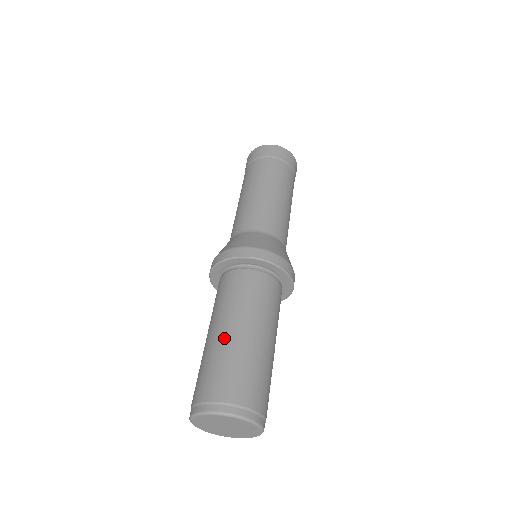
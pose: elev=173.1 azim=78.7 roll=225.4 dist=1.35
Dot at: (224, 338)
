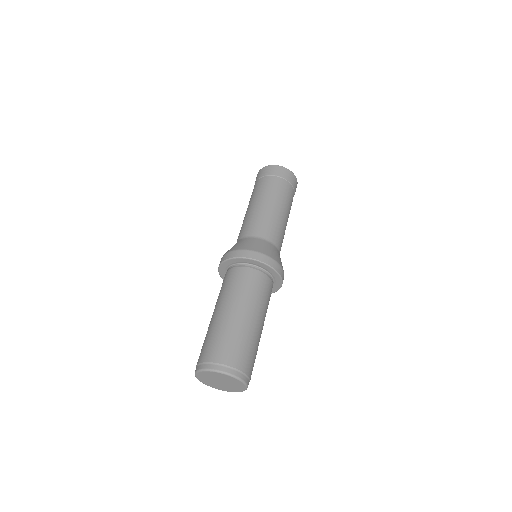
Dot at: (215, 319)
